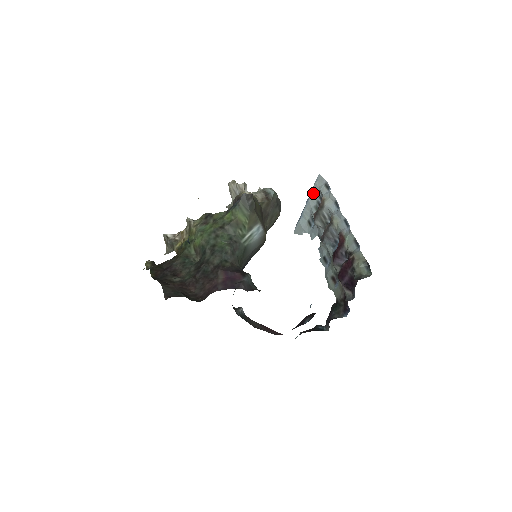
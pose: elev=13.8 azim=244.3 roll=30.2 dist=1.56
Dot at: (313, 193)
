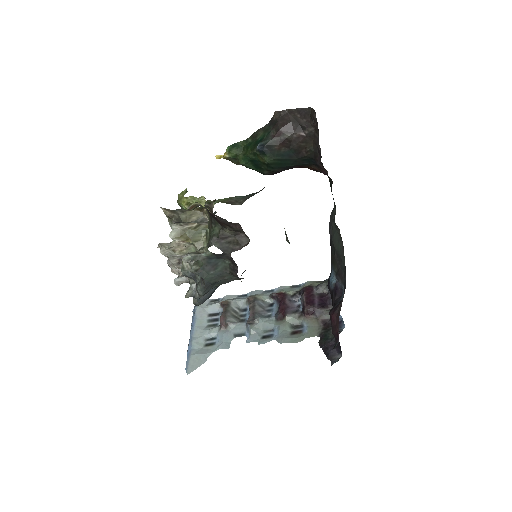
Dot at: (198, 317)
